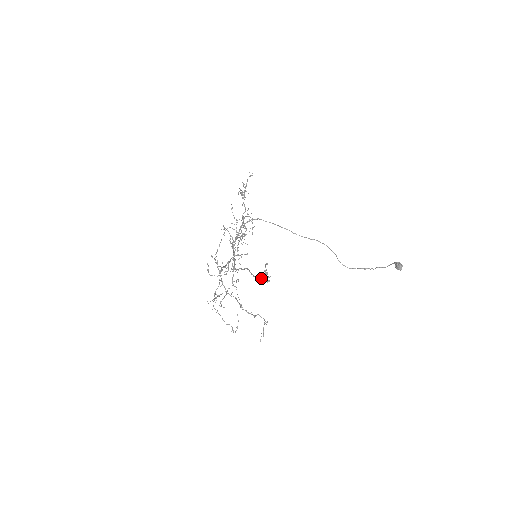
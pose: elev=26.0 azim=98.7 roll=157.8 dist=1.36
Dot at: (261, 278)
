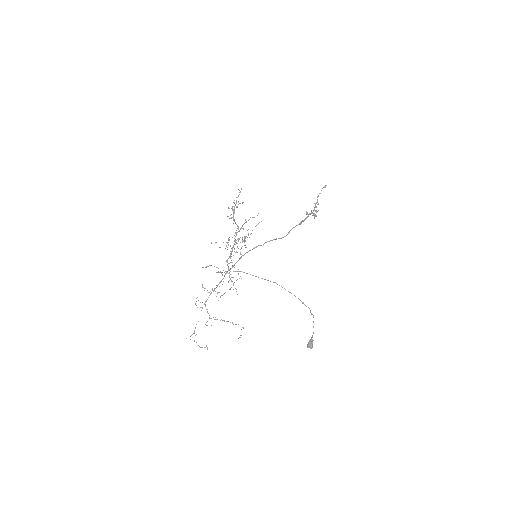
Dot at: (300, 224)
